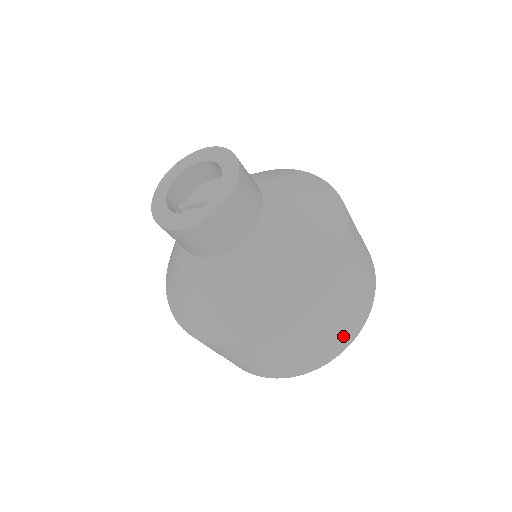
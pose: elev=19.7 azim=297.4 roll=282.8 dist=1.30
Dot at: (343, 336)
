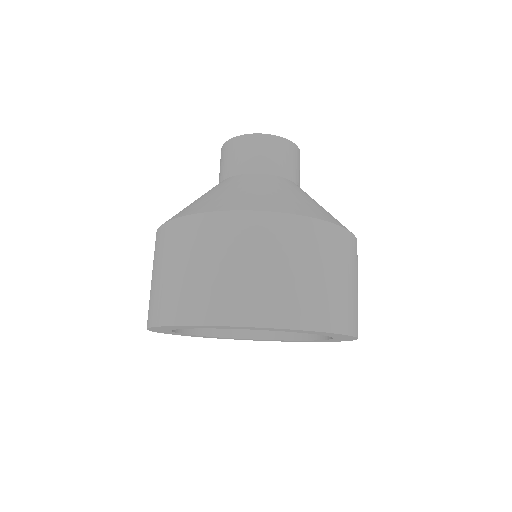
Dot at: (343, 308)
